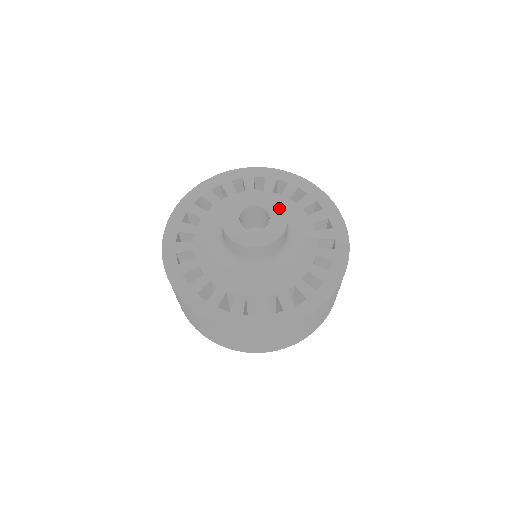
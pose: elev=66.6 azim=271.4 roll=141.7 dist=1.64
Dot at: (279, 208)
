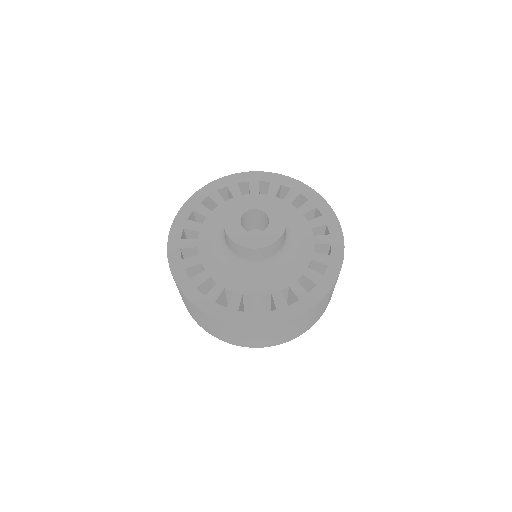
Dot at: (275, 207)
